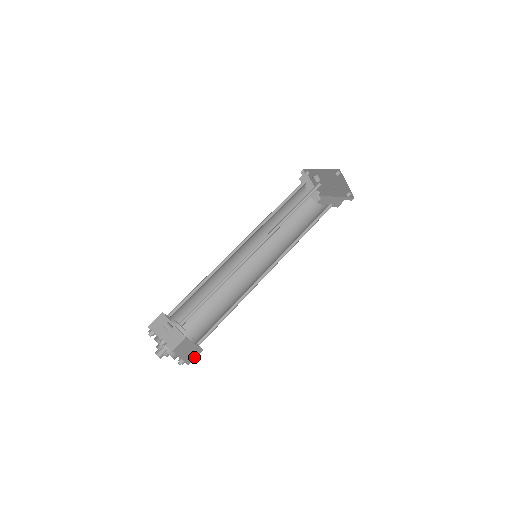
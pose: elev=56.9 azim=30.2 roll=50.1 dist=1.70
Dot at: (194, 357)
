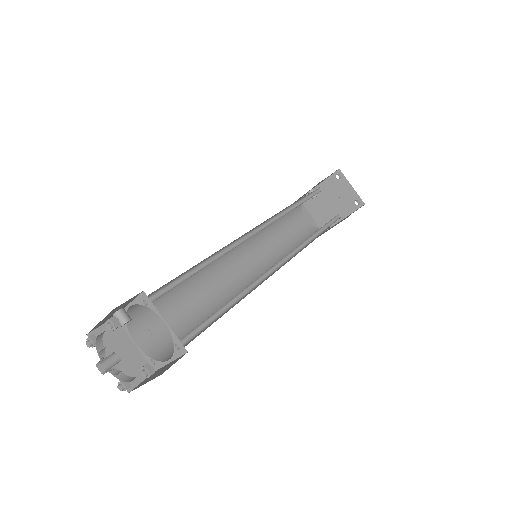
Dot at: (172, 364)
